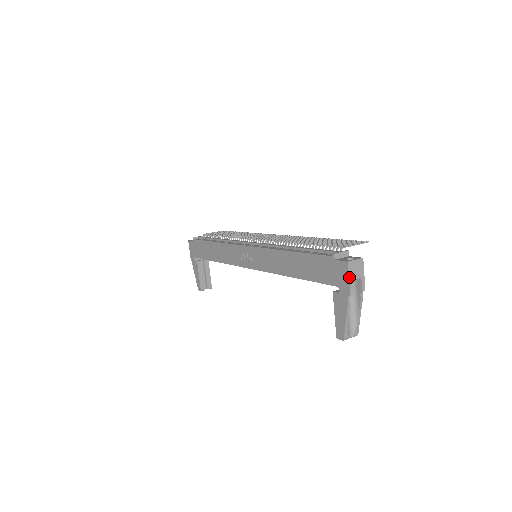
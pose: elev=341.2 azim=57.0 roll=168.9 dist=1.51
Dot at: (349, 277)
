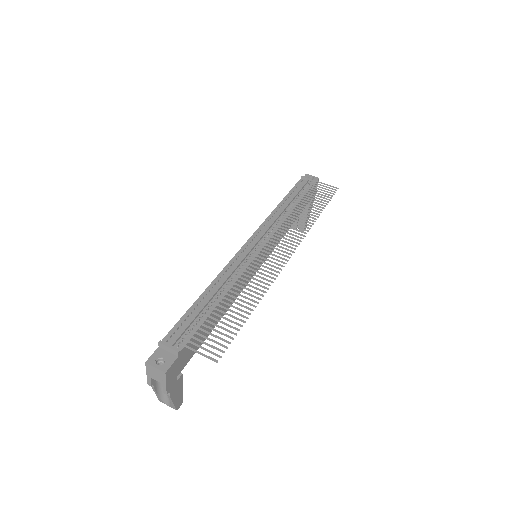
Dot at: (147, 373)
